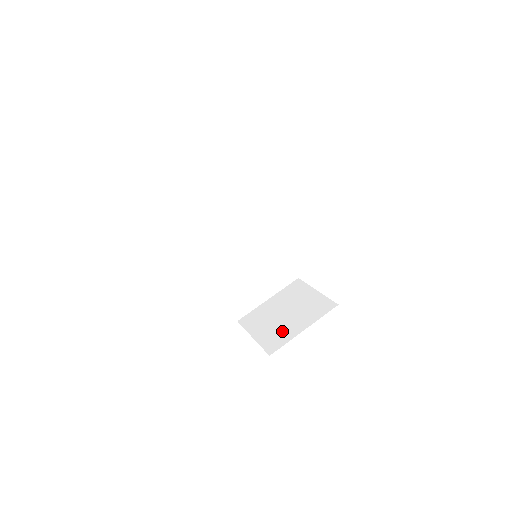
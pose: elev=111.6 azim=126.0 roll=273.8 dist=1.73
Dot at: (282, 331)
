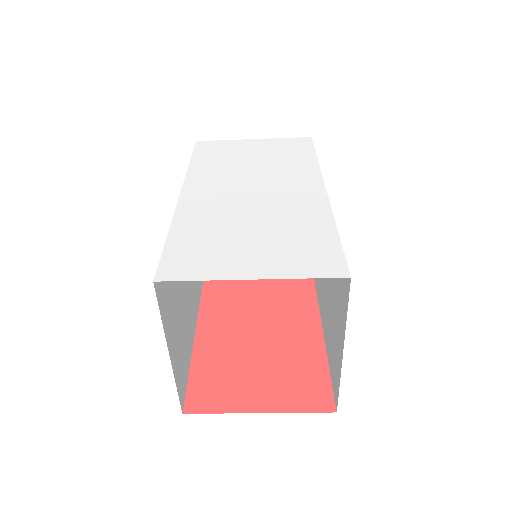
Dot at: occluded
